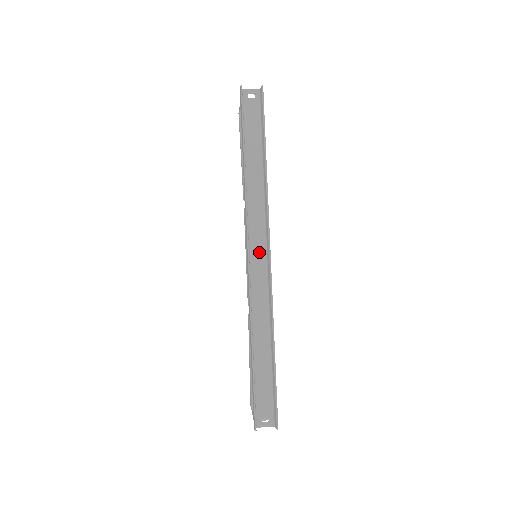
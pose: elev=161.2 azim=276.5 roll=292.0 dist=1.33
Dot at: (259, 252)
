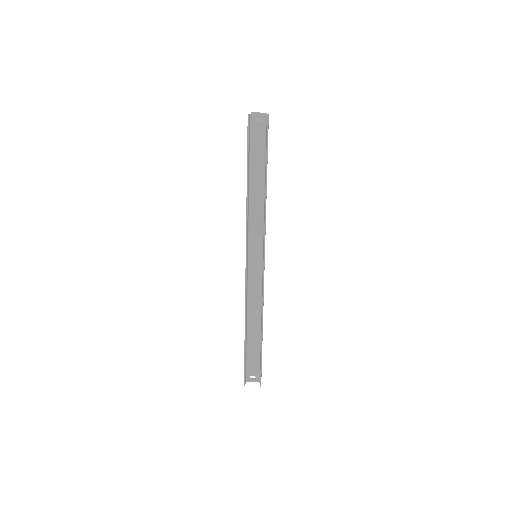
Dot at: (256, 259)
